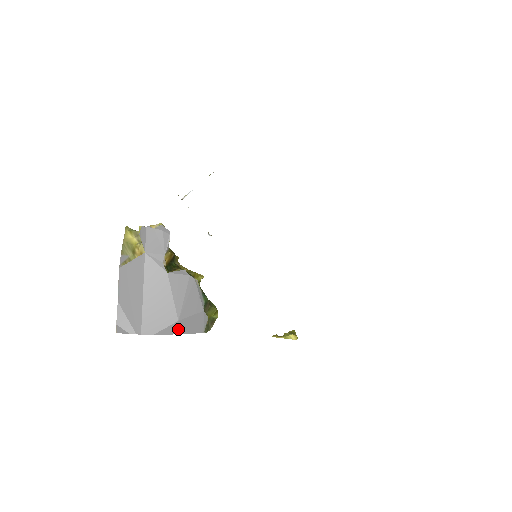
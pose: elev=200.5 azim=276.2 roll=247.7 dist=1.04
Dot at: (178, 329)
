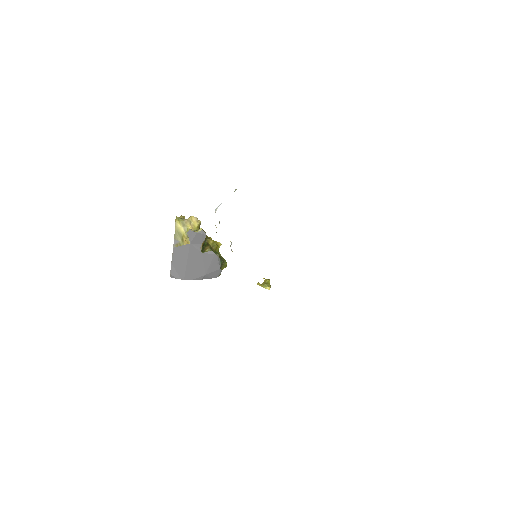
Dot at: (205, 277)
